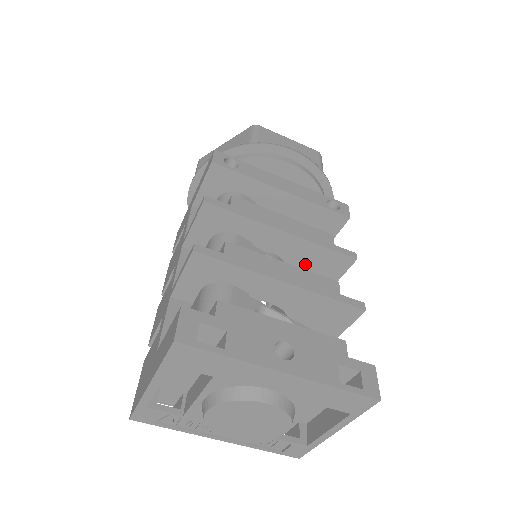
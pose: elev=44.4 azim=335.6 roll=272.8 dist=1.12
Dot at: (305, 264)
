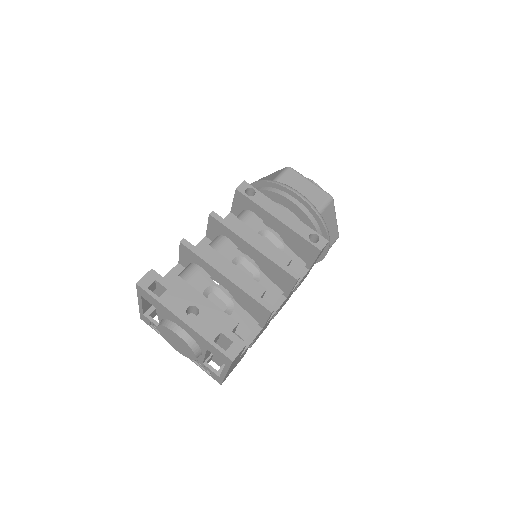
Dot at: (270, 272)
